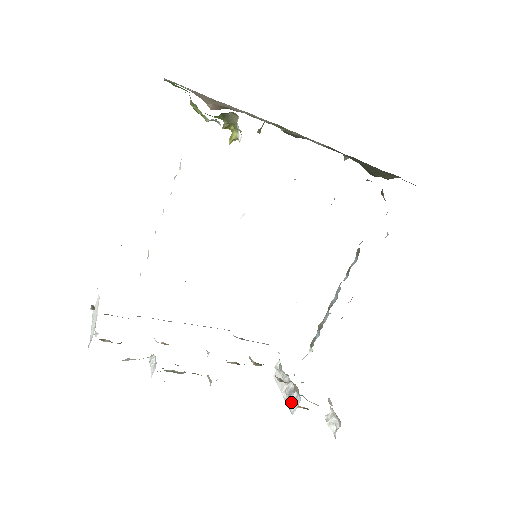
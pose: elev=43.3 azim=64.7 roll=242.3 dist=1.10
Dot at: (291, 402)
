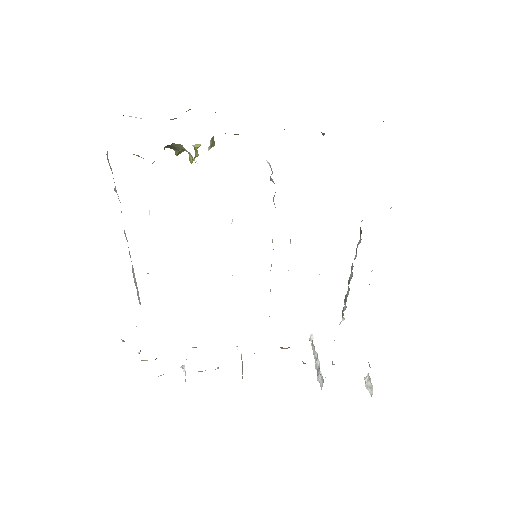
Dot at: (319, 379)
